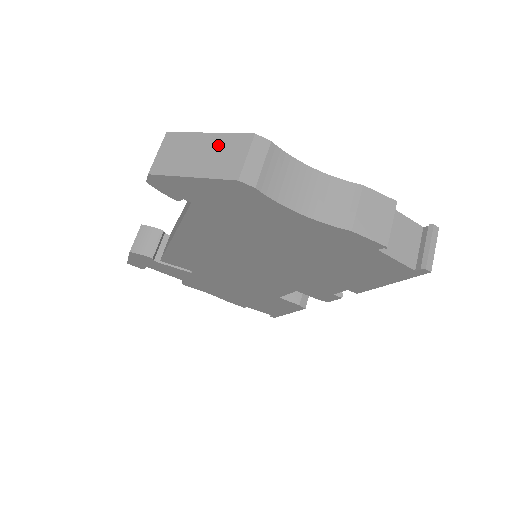
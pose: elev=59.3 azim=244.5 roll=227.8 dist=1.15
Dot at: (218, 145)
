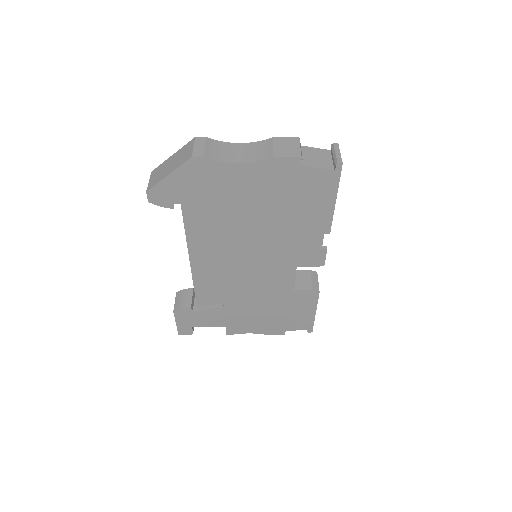
Dot at: (178, 155)
